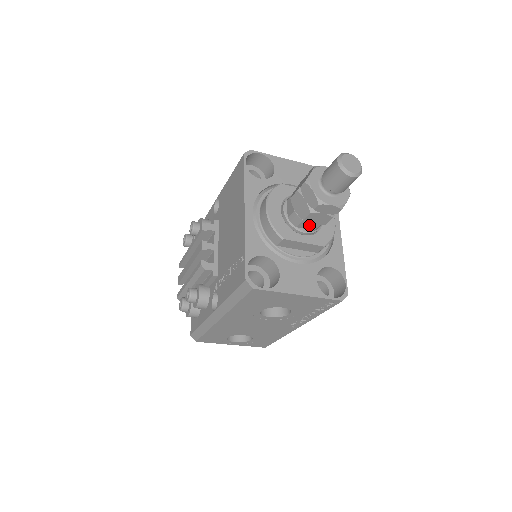
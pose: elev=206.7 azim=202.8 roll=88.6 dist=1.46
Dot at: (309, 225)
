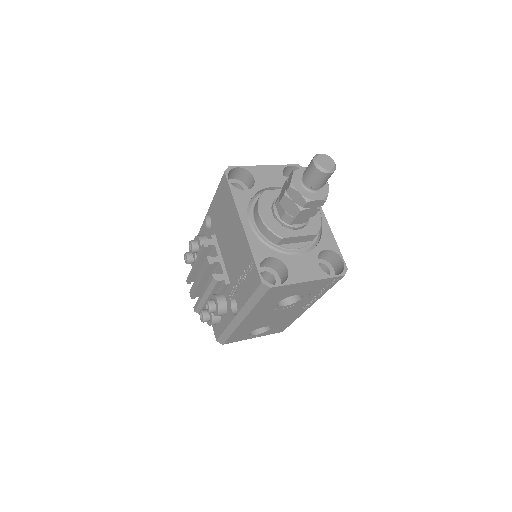
Dot at: (300, 220)
